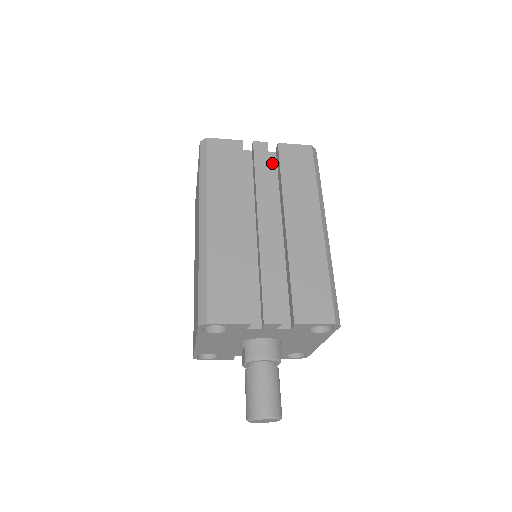
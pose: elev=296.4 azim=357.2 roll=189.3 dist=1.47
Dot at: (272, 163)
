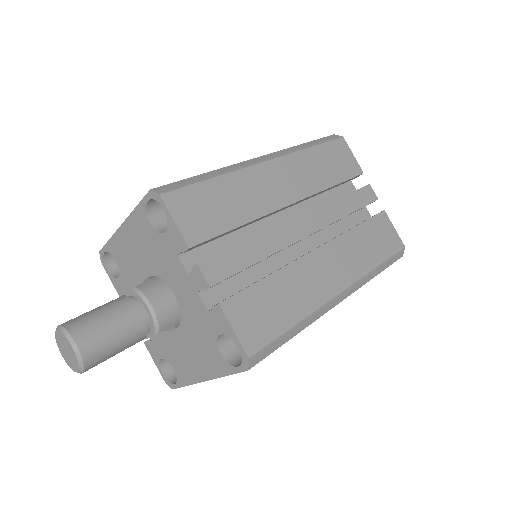
Dot at: (361, 217)
